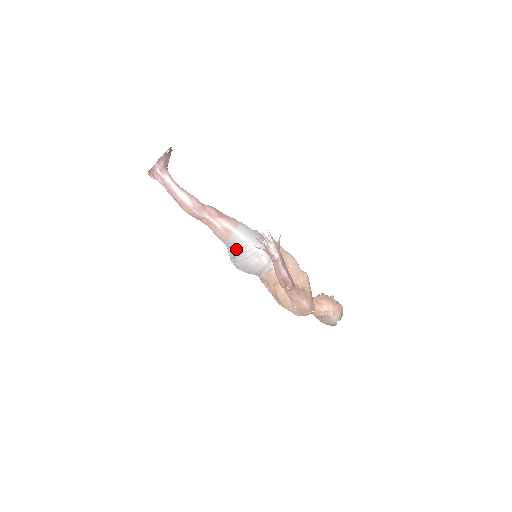
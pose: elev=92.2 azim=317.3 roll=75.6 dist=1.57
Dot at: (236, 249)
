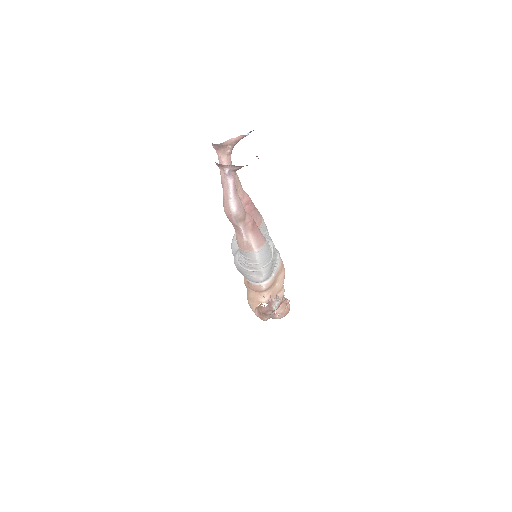
Dot at: (245, 260)
